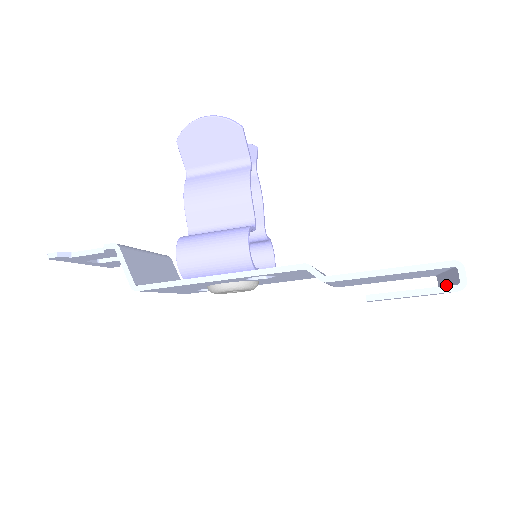
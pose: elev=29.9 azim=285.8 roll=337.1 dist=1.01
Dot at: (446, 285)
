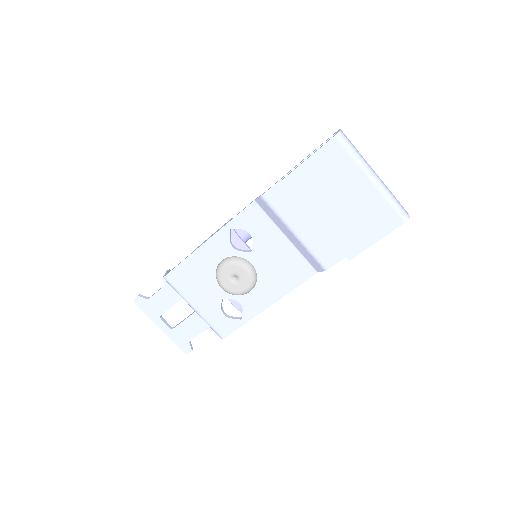
Dot at: (375, 182)
